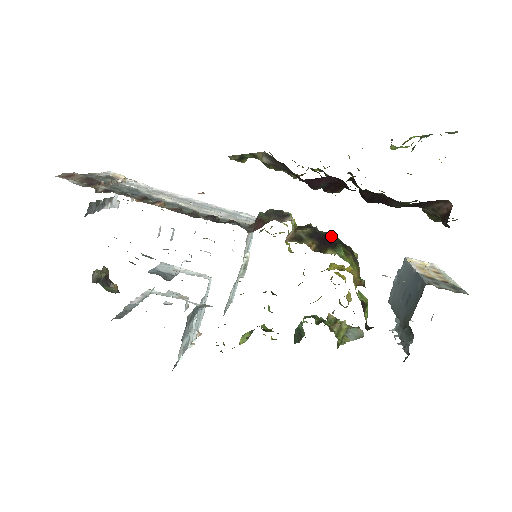
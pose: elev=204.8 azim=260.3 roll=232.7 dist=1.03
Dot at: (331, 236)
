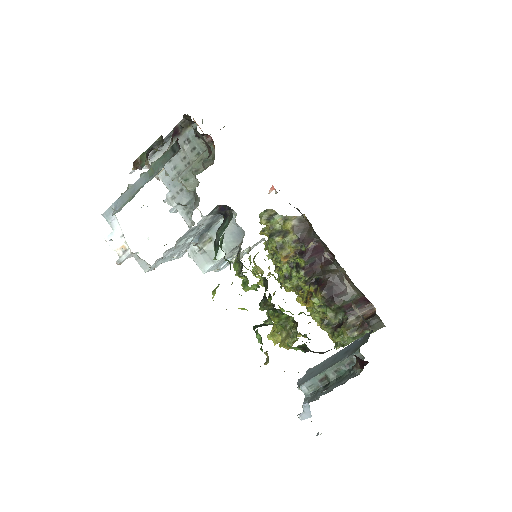
Dot at: occluded
